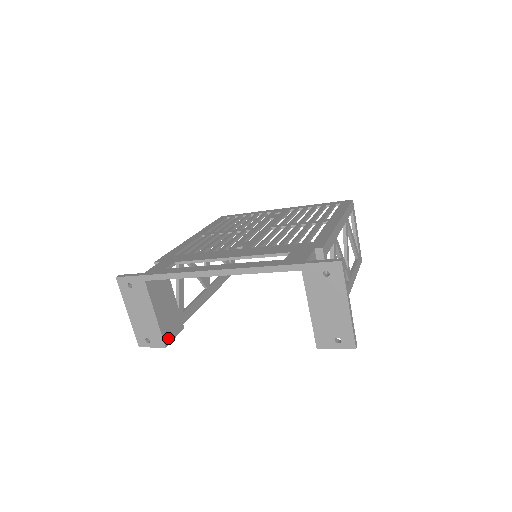
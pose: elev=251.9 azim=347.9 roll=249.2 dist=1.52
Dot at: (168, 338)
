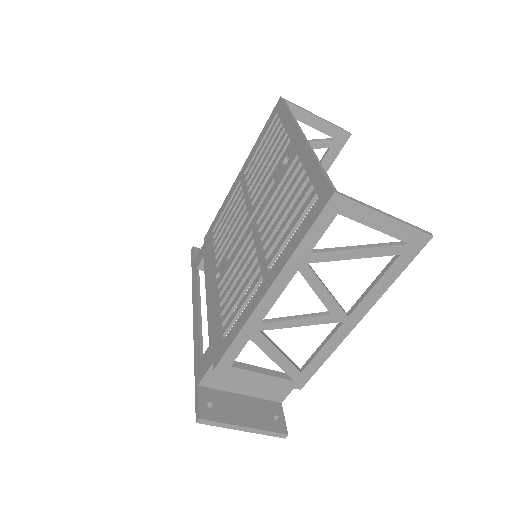
Dot at: occluded
